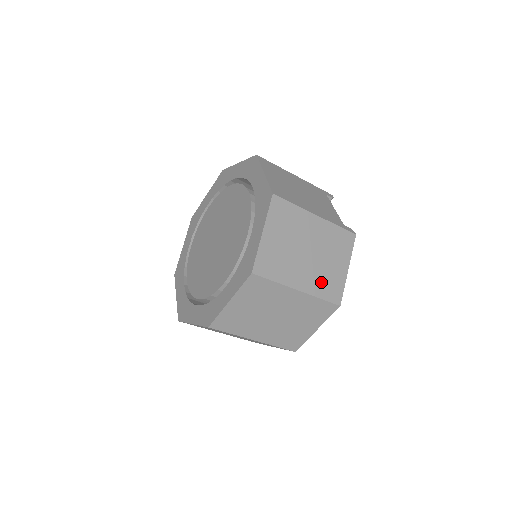
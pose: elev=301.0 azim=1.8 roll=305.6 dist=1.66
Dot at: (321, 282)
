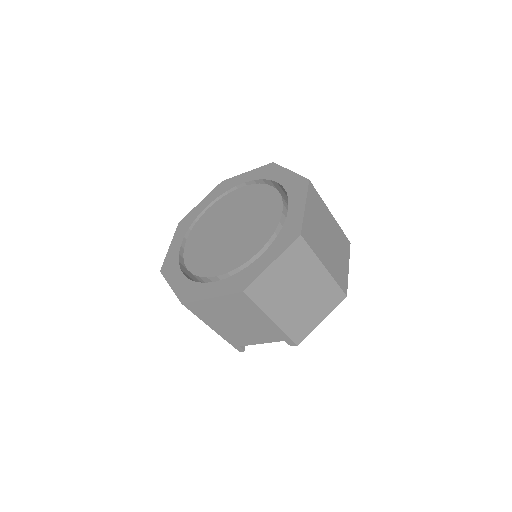
Dot at: occluded
